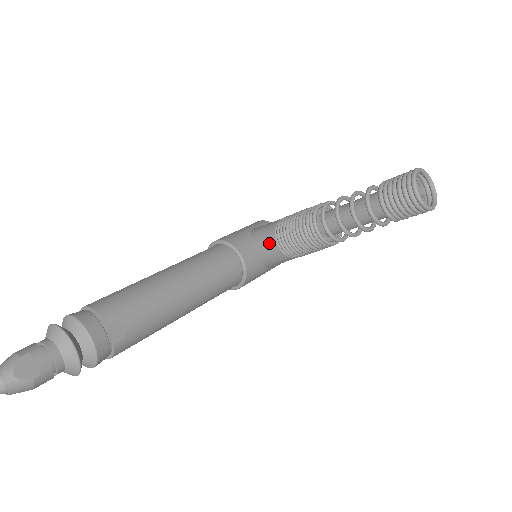
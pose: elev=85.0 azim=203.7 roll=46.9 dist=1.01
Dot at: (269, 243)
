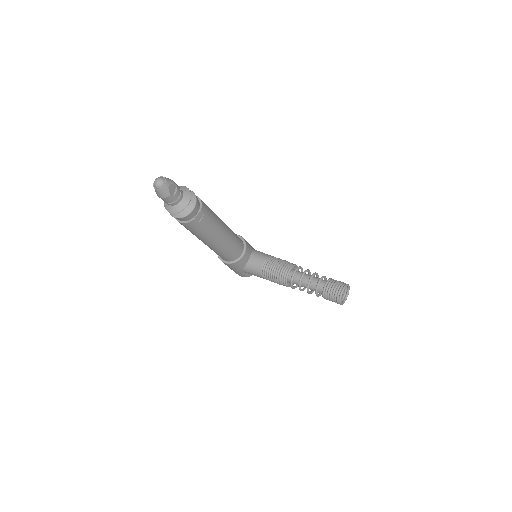
Dot at: (260, 259)
